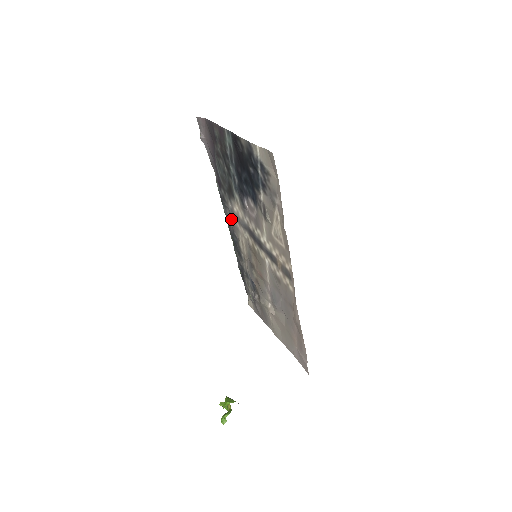
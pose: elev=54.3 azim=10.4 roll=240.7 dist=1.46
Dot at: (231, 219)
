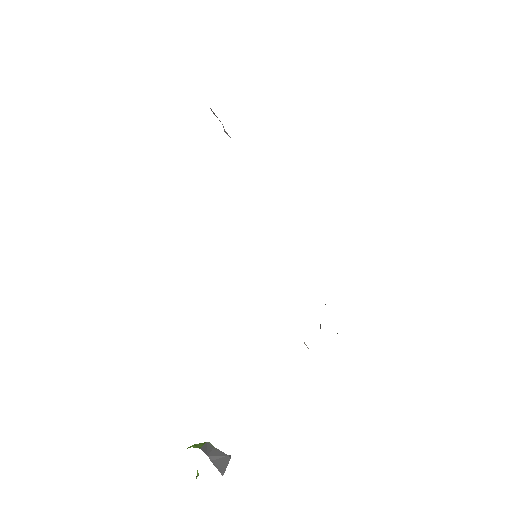
Dot at: occluded
